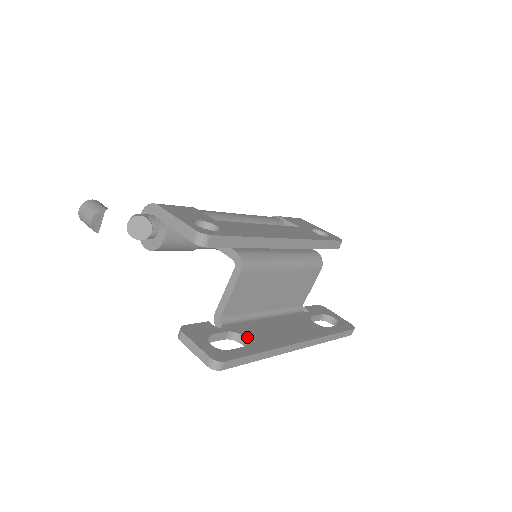
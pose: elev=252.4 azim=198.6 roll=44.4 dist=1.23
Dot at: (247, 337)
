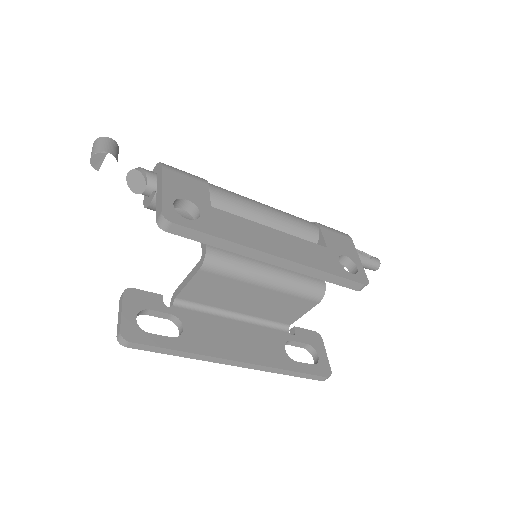
Dot at: (185, 329)
